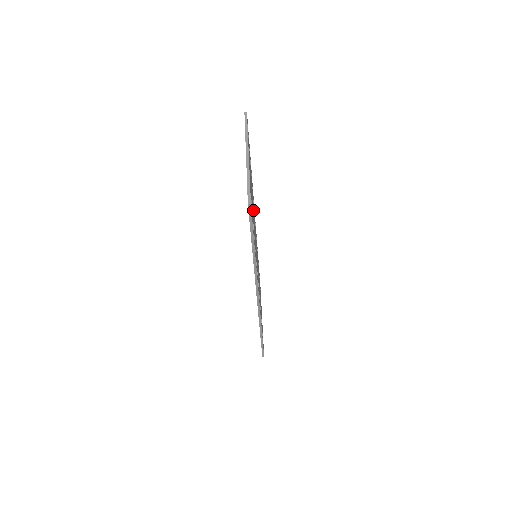
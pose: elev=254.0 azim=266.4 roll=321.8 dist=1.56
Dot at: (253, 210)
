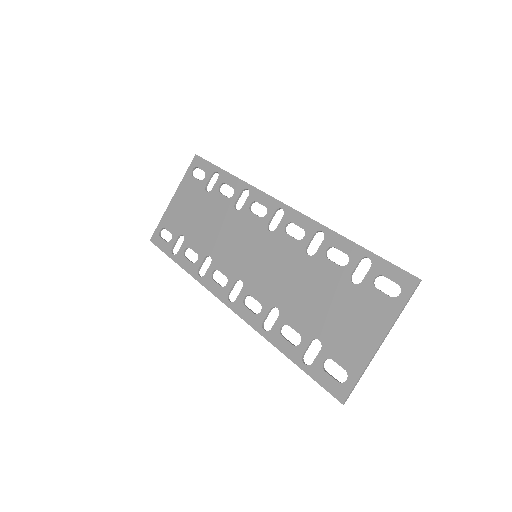
Dot at: (313, 288)
